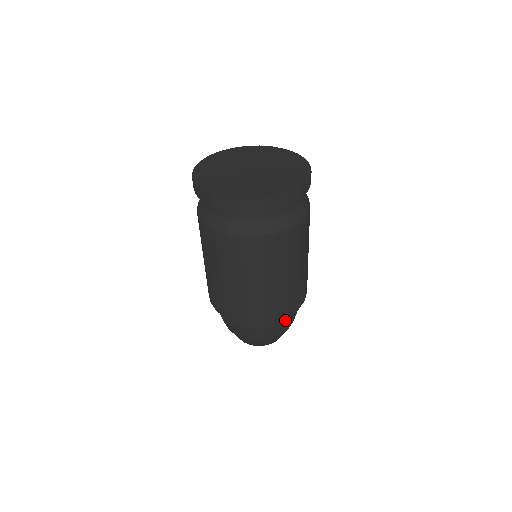
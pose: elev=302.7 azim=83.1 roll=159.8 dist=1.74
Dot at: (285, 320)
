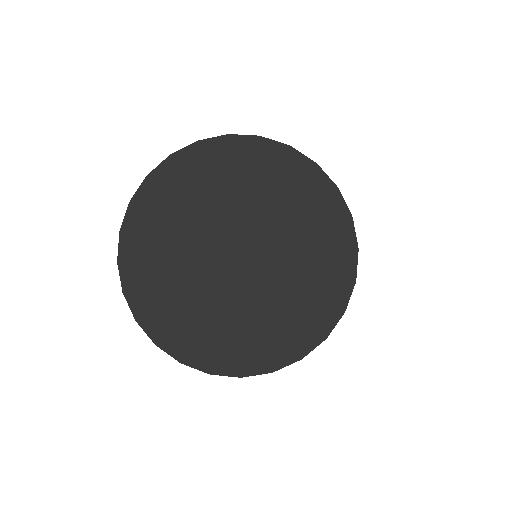
Dot at: occluded
